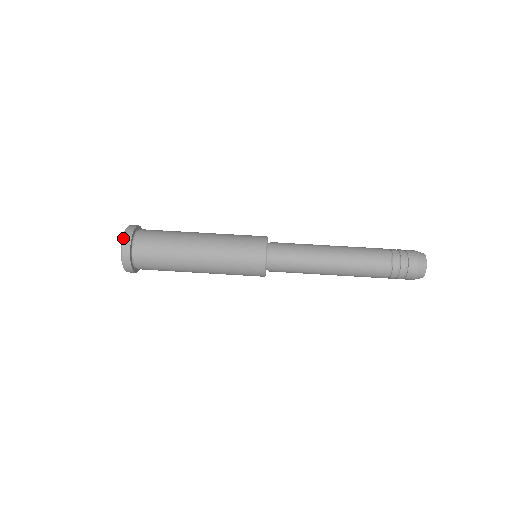
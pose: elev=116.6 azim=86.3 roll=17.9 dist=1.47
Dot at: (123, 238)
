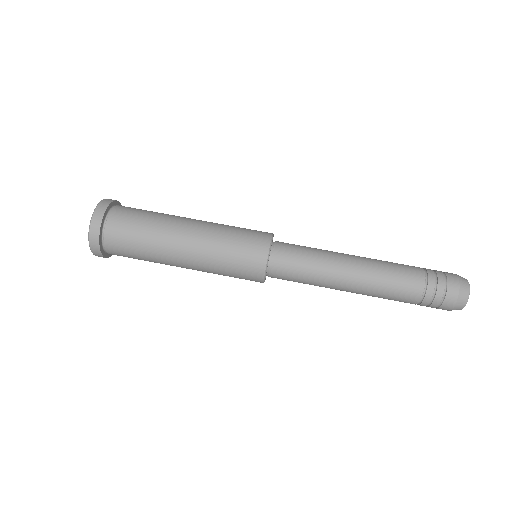
Dot at: (99, 202)
